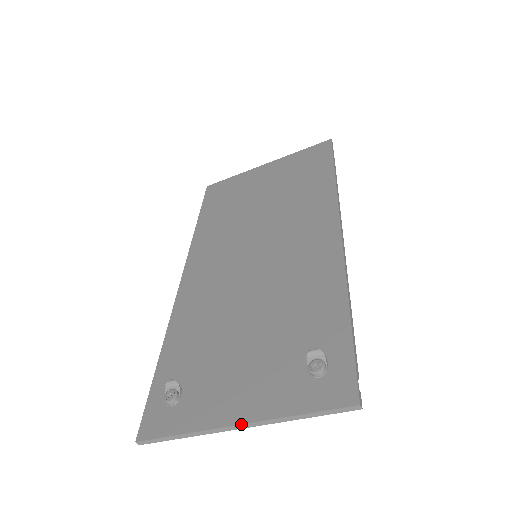
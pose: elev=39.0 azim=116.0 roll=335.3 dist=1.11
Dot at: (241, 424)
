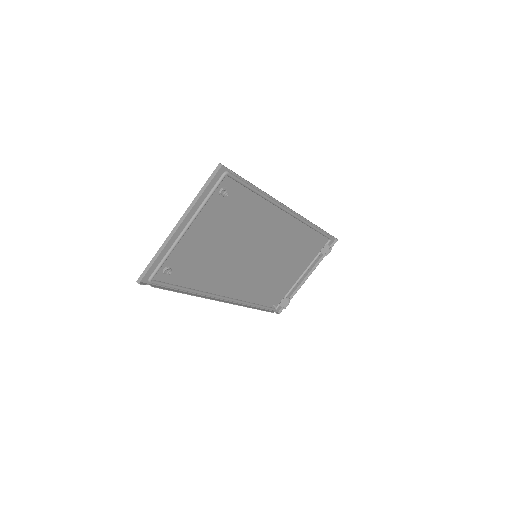
Dot at: (178, 221)
